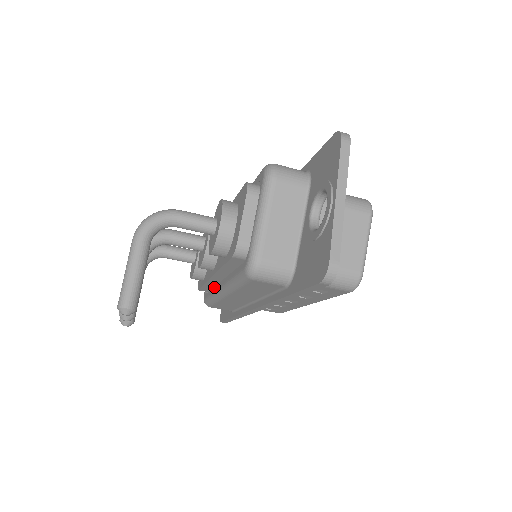
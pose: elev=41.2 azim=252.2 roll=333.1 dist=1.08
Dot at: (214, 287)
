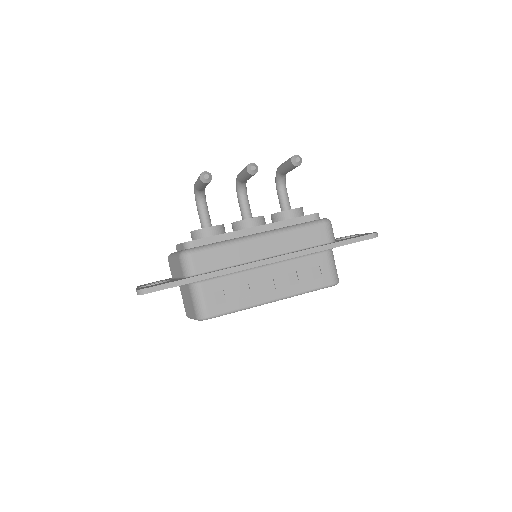
Dot at: (234, 238)
